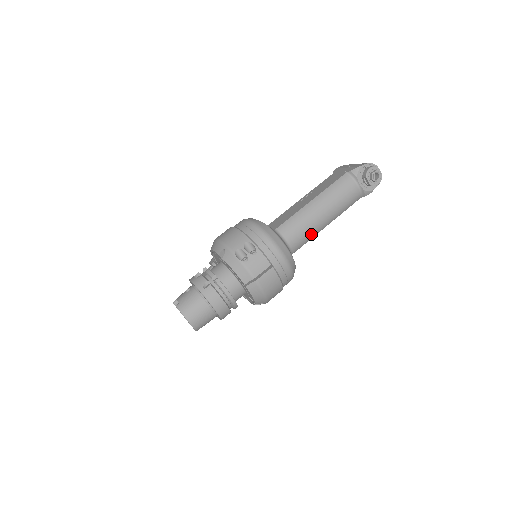
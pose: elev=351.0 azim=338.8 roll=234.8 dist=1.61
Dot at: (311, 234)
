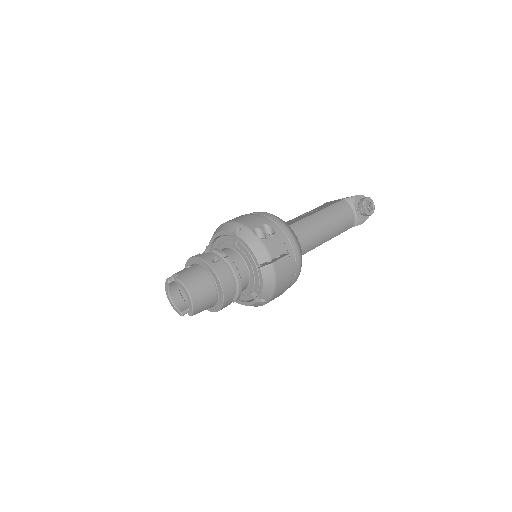
Dot at: (314, 244)
